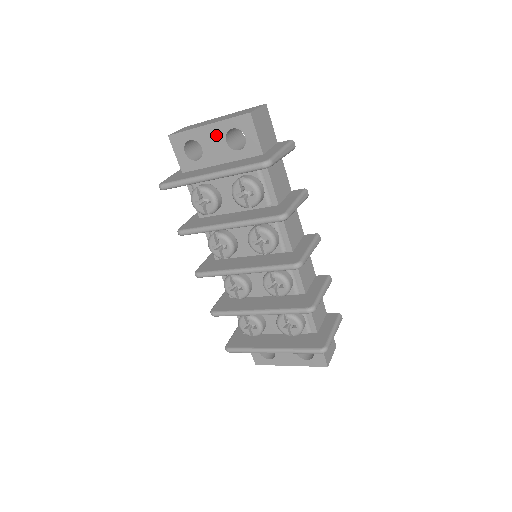
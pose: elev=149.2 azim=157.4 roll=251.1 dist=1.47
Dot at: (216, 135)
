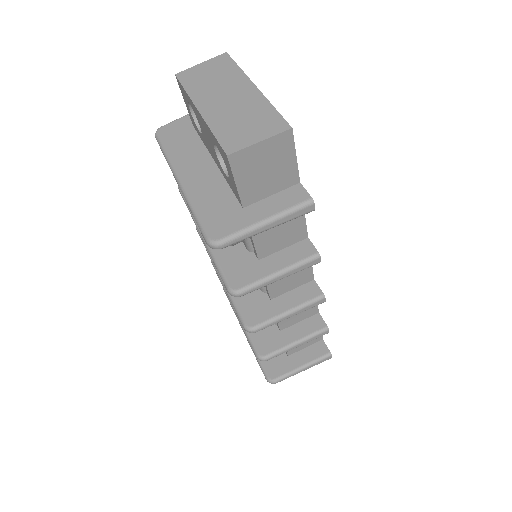
Dot at: (207, 132)
